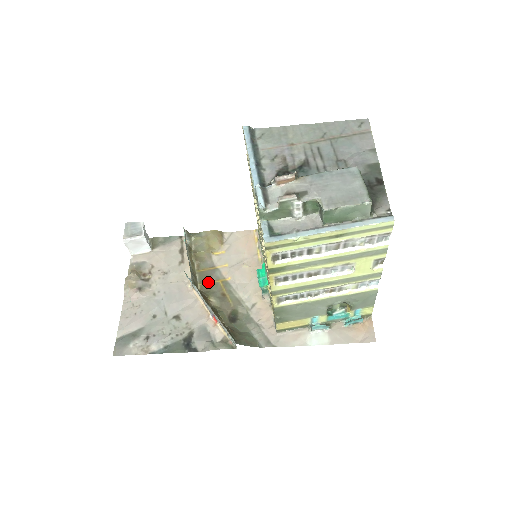
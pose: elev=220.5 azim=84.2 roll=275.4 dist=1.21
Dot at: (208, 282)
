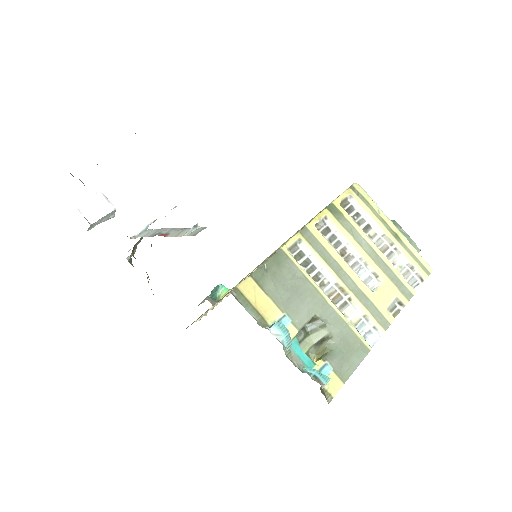
Dot at: occluded
